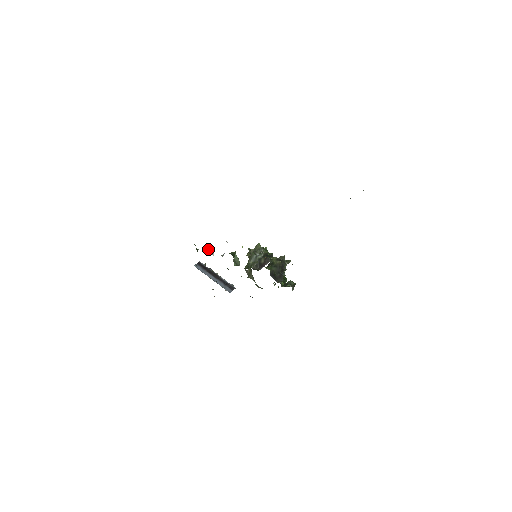
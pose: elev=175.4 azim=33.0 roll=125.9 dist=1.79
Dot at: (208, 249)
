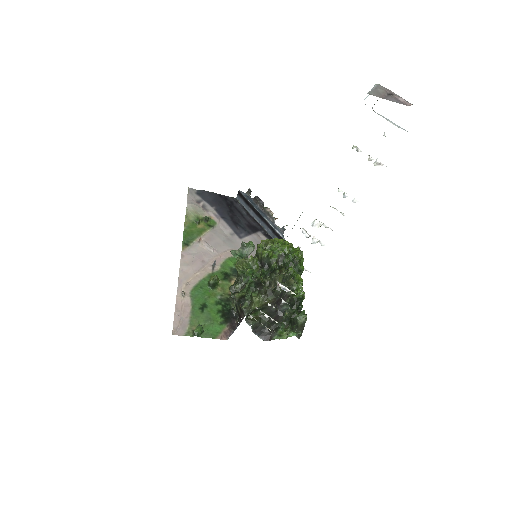
Dot at: (203, 243)
